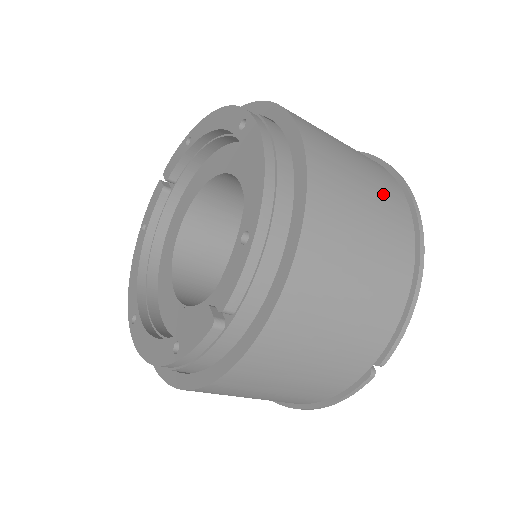
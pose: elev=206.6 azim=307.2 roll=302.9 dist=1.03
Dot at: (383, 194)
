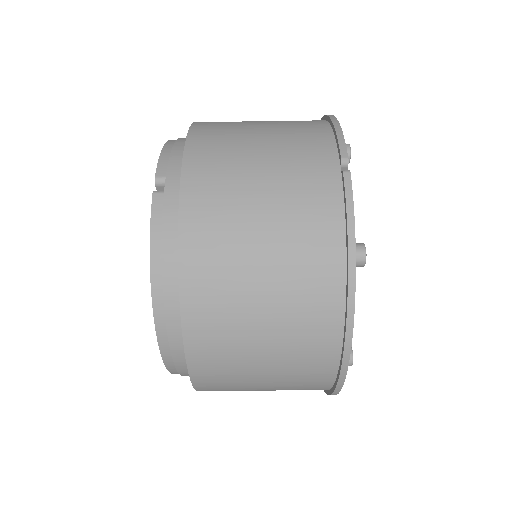
Dot at: occluded
